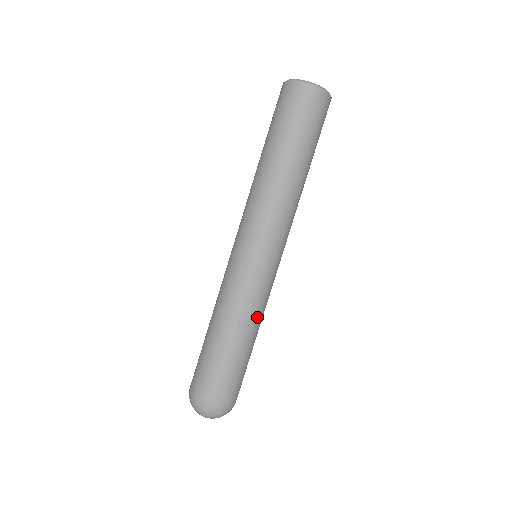
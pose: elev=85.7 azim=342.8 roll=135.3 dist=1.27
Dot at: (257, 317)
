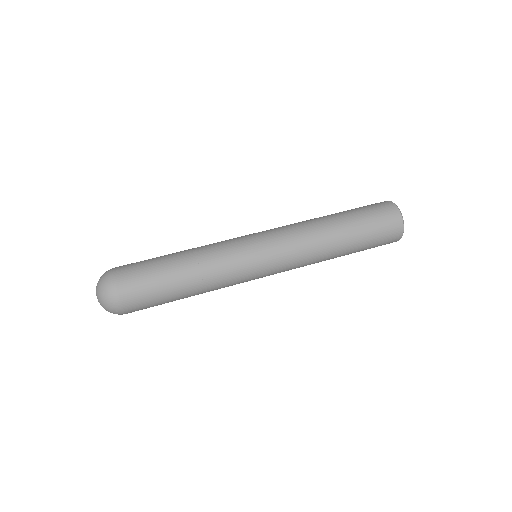
Dot at: (213, 286)
